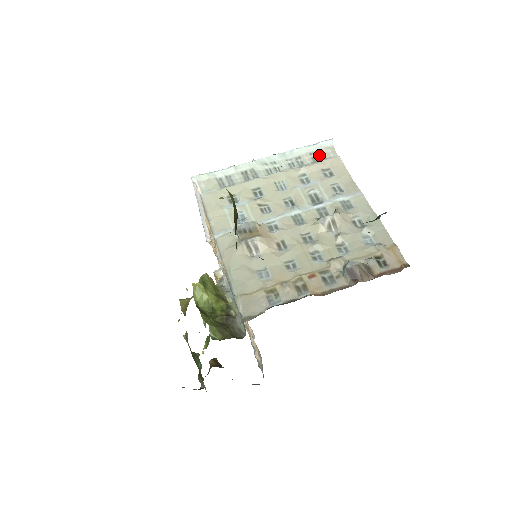
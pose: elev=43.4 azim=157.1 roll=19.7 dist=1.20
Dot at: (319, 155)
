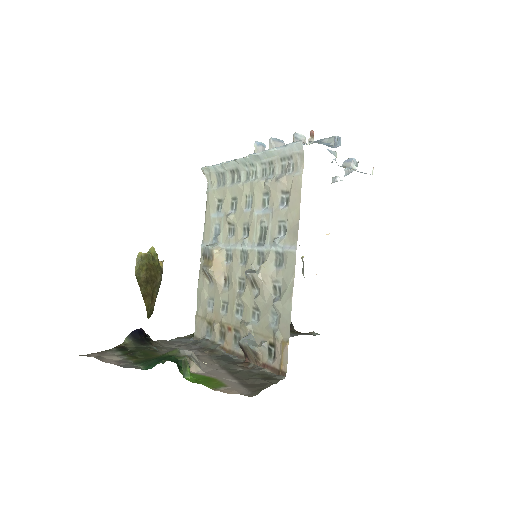
Dot at: (288, 164)
